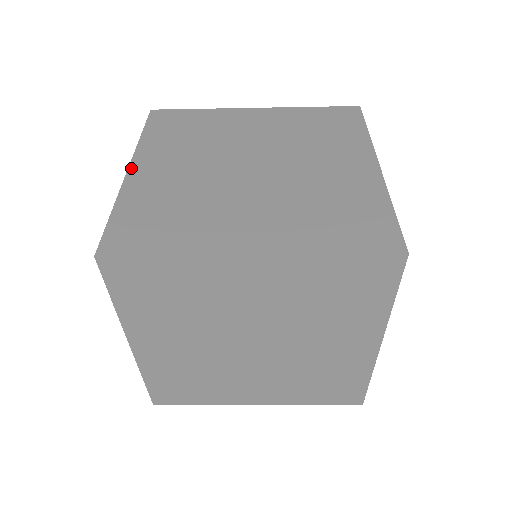
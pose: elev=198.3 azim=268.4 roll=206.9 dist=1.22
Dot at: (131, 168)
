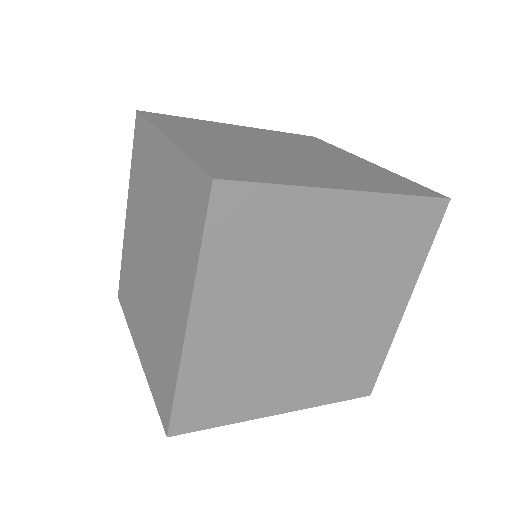
Dot at: (169, 136)
